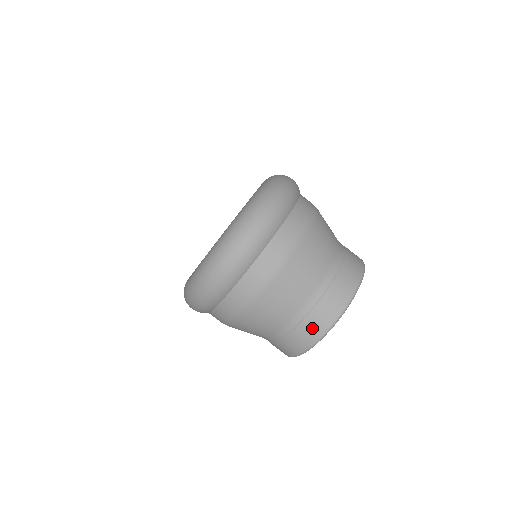
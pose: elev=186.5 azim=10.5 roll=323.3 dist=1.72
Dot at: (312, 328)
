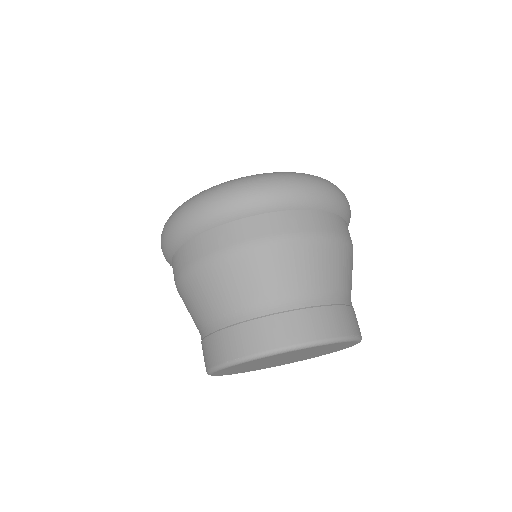
Dot at: (337, 321)
